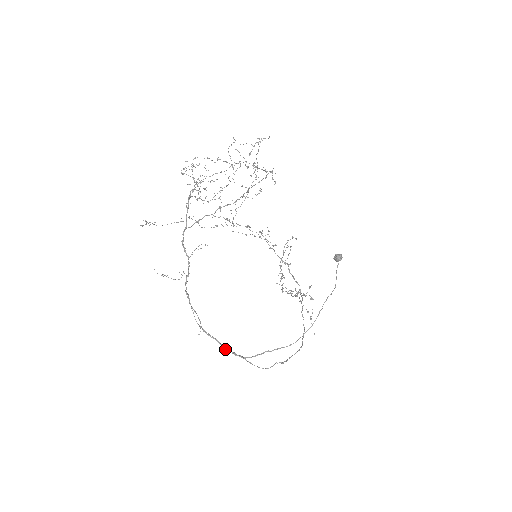
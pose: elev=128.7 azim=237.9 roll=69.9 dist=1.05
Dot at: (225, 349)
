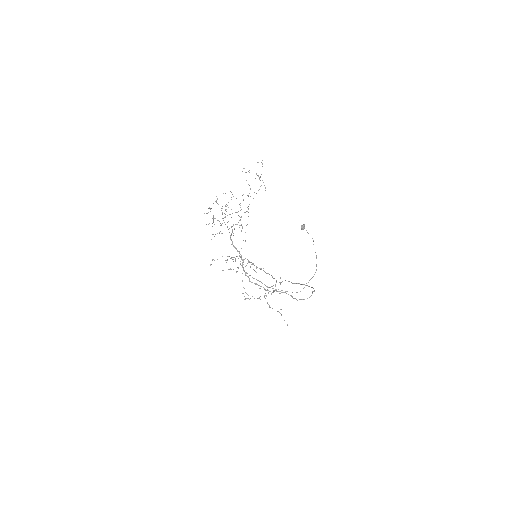
Dot at: occluded
